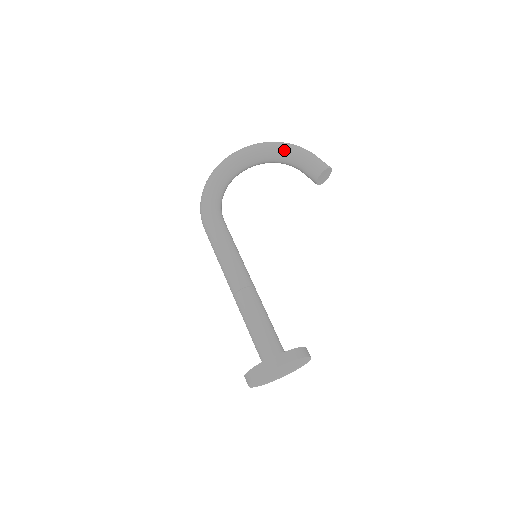
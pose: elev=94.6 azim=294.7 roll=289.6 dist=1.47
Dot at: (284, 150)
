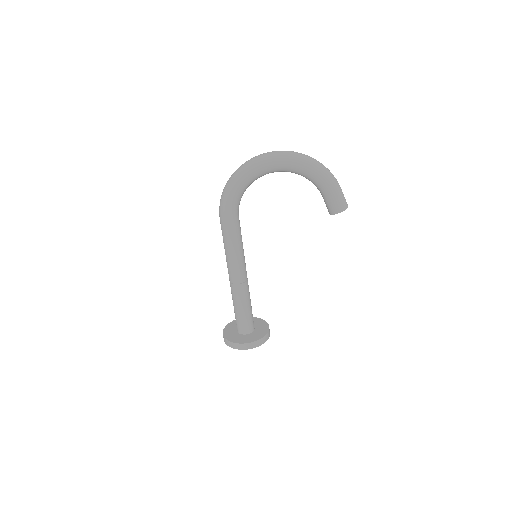
Dot at: (314, 177)
